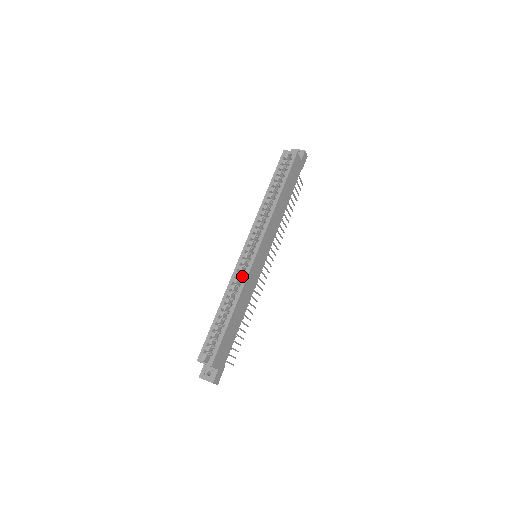
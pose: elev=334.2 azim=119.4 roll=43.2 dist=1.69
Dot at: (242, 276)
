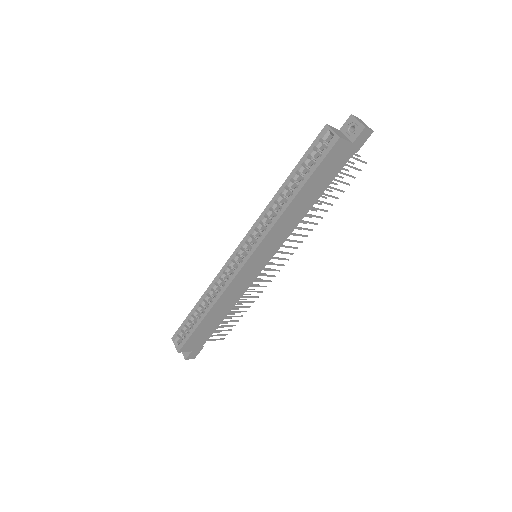
Dot at: (225, 281)
